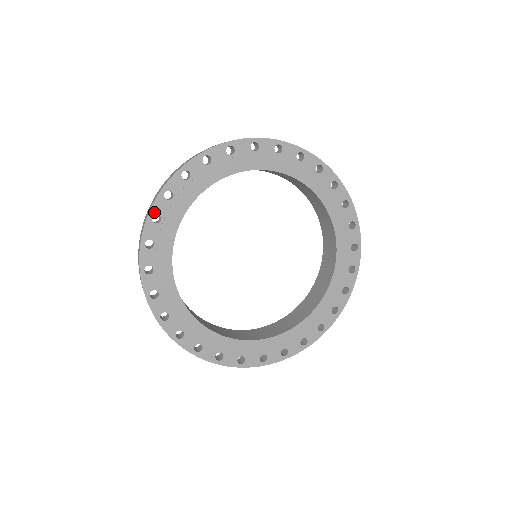
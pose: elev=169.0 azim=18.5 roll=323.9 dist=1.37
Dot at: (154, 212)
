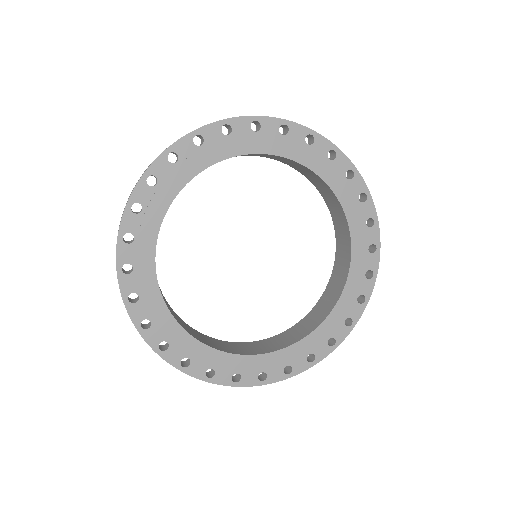
Dot at: (124, 231)
